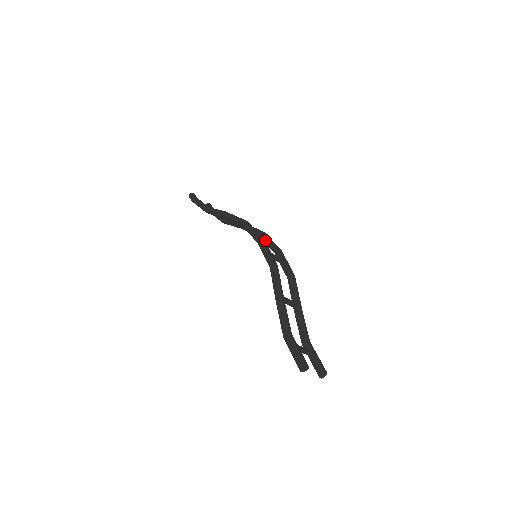
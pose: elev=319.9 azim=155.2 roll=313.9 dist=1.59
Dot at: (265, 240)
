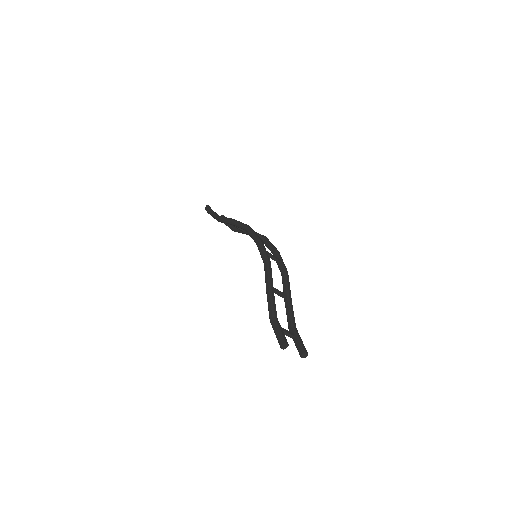
Dot at: (266, 243)
